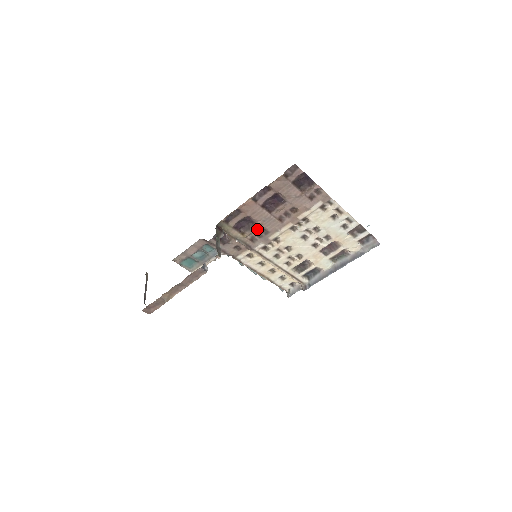
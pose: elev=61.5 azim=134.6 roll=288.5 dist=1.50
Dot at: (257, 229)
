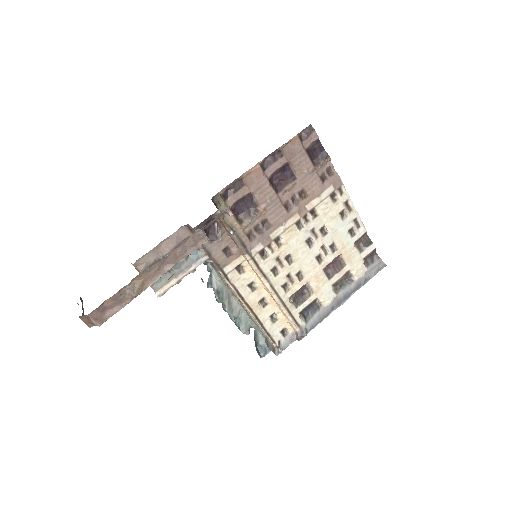
Dot at: (258, 218)
